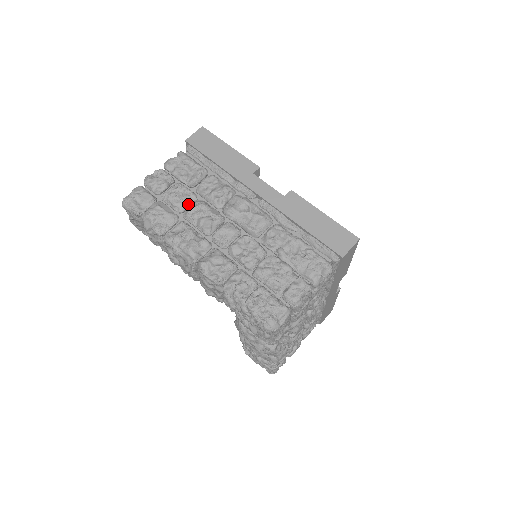
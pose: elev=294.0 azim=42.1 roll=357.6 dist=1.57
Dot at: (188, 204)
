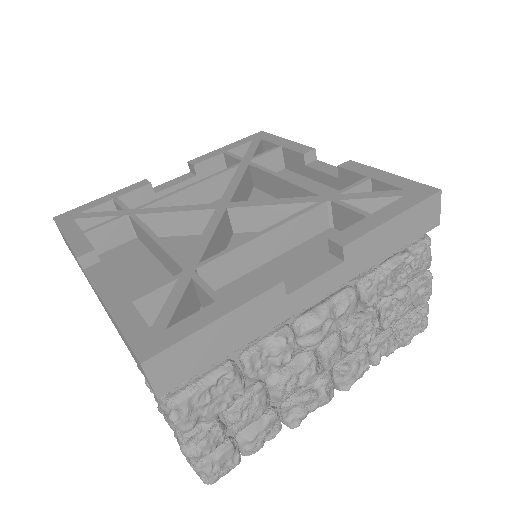
Dot at: (267, 397)
